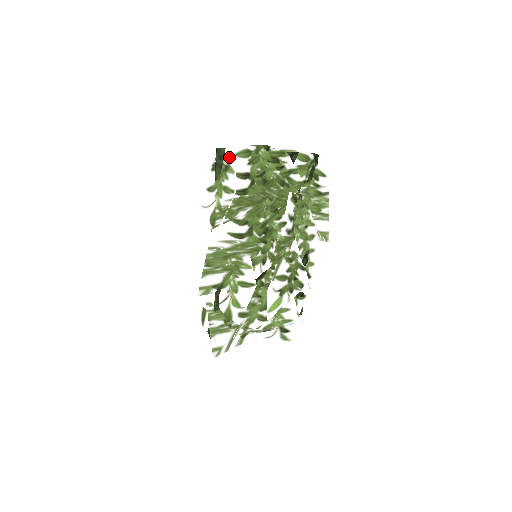
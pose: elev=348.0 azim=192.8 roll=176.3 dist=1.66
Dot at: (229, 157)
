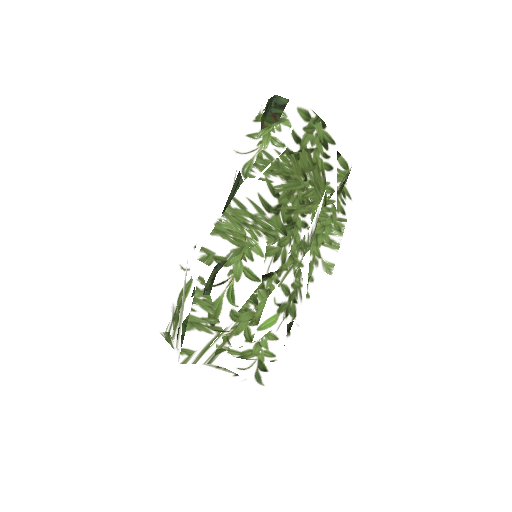
Dot at: (292, 106)
